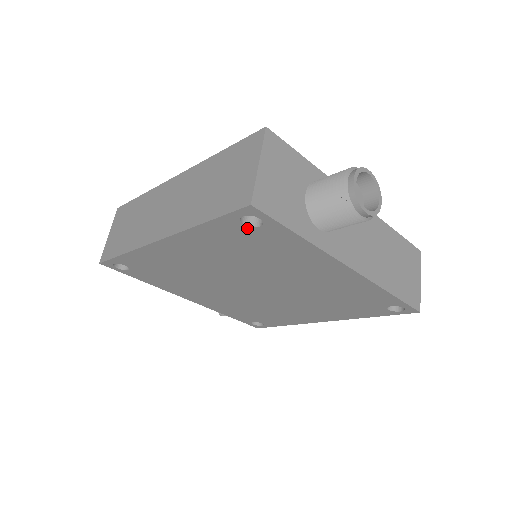
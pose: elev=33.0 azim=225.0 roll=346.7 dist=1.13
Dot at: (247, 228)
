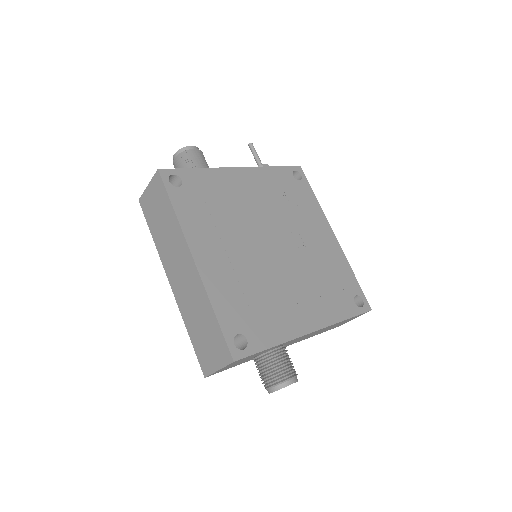
Dot at: occluded
